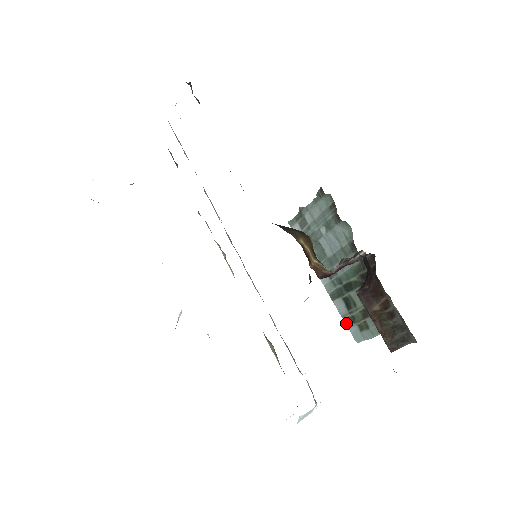
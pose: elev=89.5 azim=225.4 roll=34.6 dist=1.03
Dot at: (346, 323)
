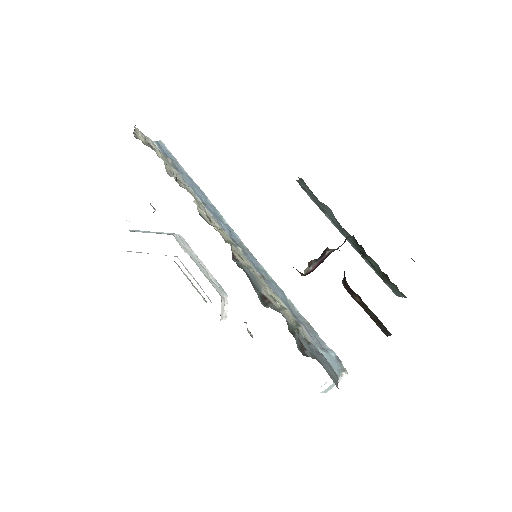
Dot at: occluded
